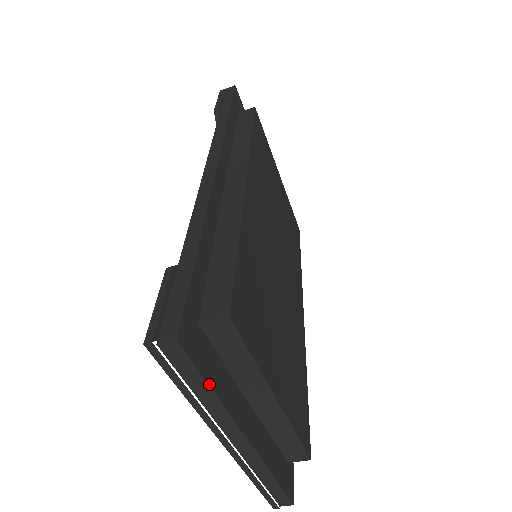
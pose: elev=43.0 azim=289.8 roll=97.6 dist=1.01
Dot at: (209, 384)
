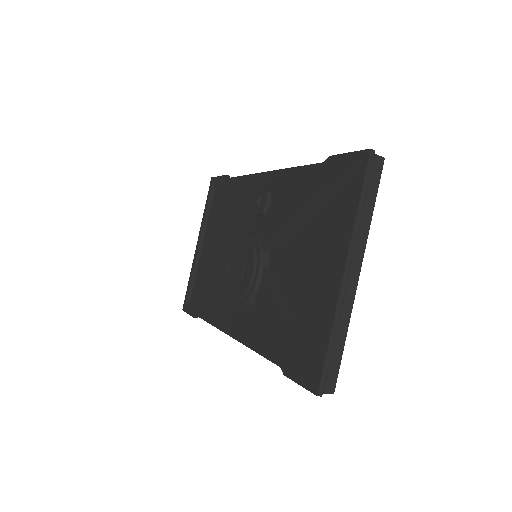
Dot at: (374, 204)
